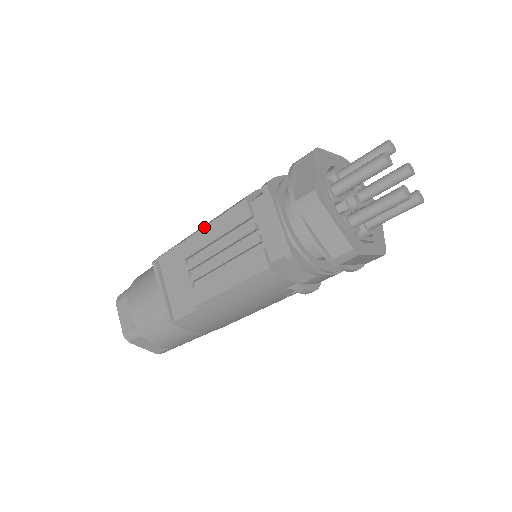
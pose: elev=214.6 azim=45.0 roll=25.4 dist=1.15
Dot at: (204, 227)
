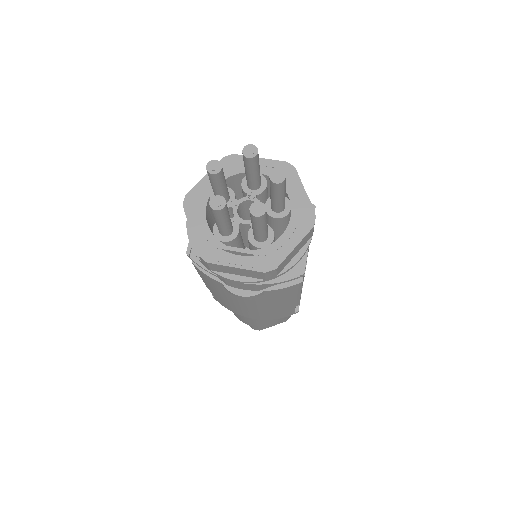
Dot at: occluded
